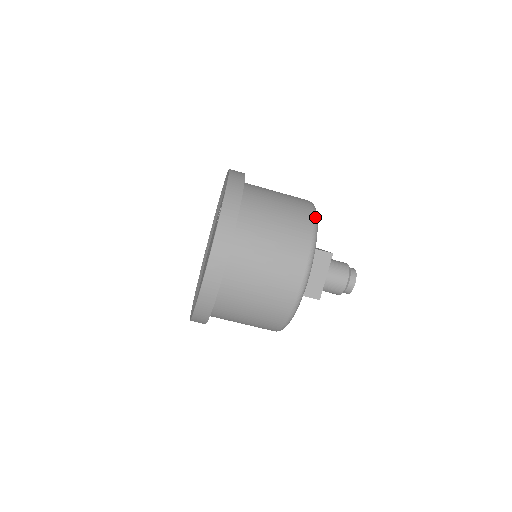
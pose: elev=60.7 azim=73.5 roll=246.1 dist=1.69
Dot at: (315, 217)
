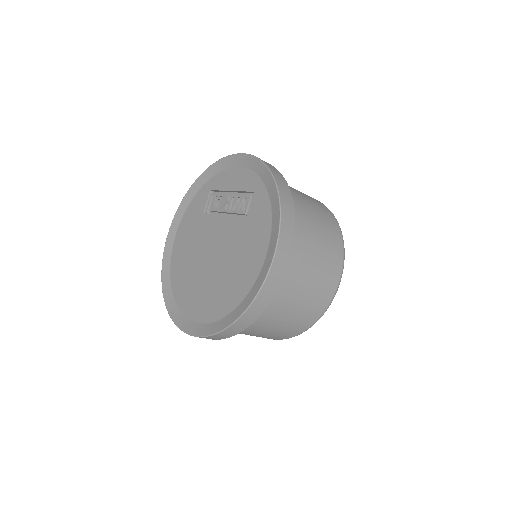
Dot at: occluded
